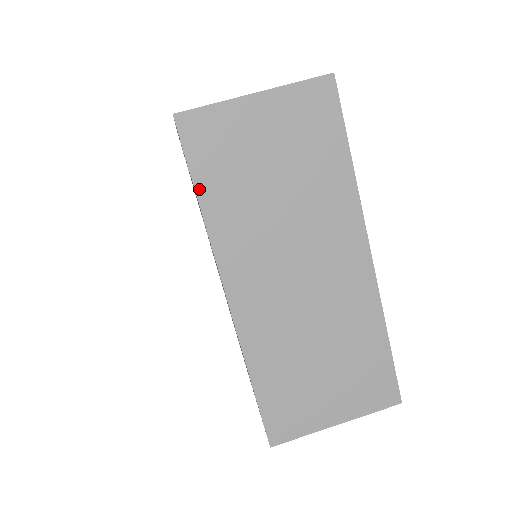
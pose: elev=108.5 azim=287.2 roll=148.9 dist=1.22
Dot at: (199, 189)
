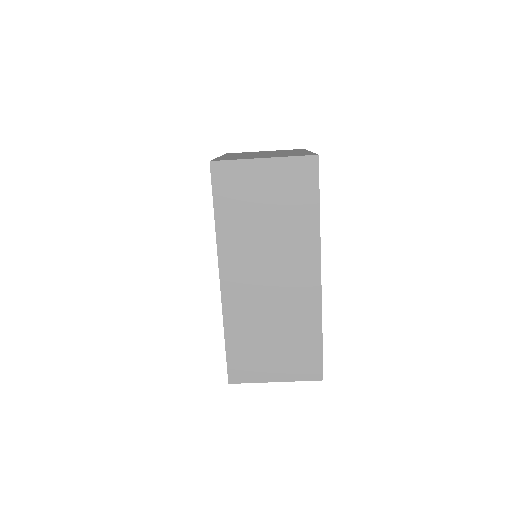
Dot at: (216, 210)
